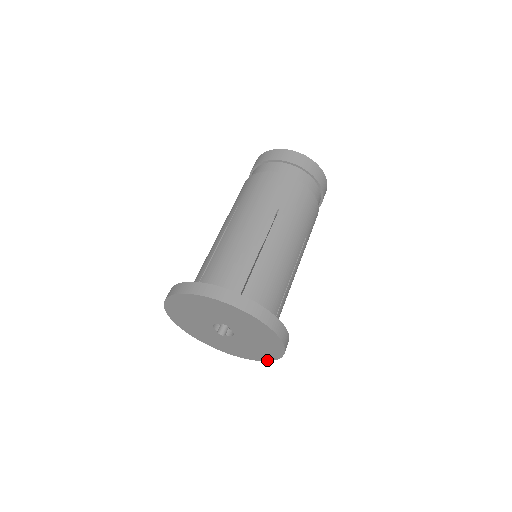
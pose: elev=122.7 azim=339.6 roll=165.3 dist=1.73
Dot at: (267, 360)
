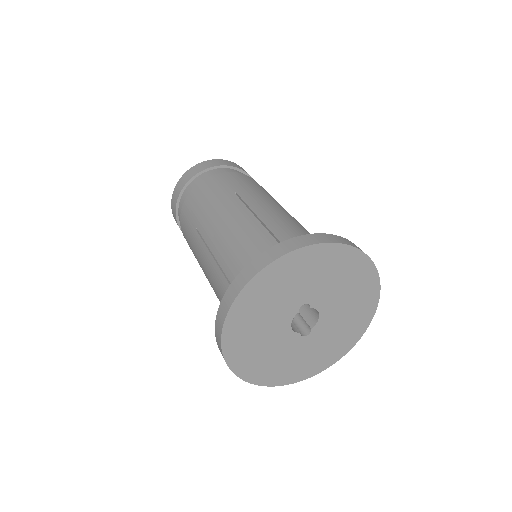
Dot at: (369, 322)
